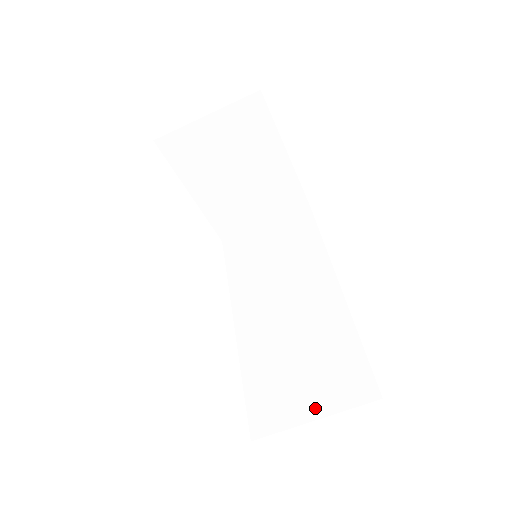
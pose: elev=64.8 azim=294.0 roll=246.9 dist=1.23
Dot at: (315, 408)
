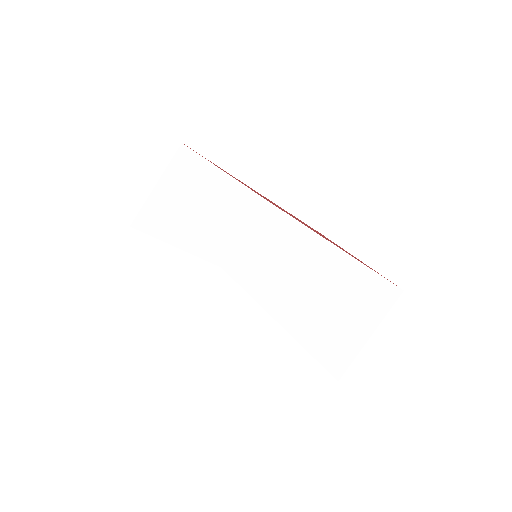
Dot at: (365, 329)
